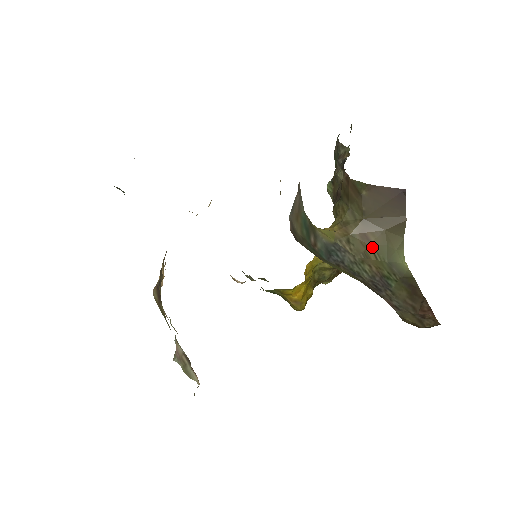
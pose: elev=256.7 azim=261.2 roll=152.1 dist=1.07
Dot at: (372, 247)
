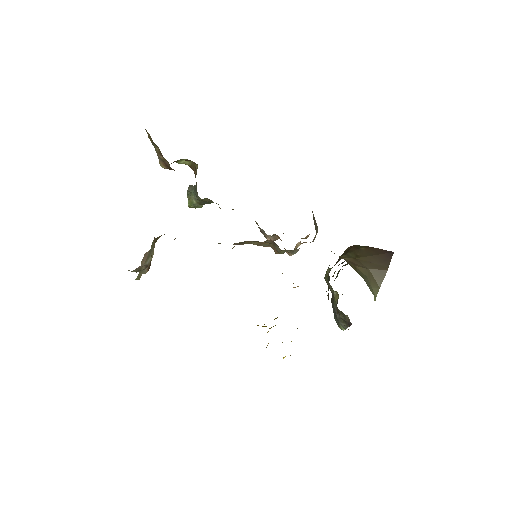
Dot at: (356, 268)
